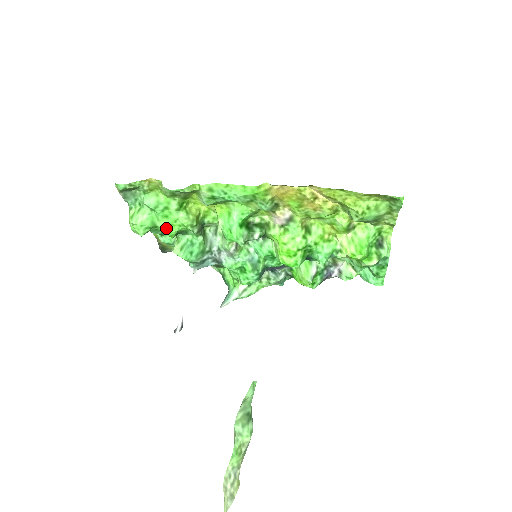
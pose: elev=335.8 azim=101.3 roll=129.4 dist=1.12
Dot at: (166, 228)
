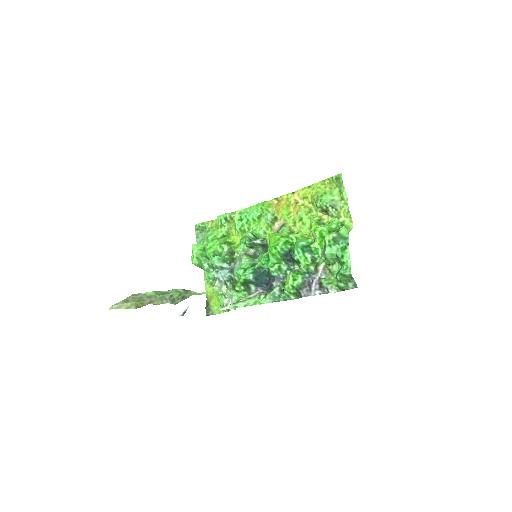
Dot at: (210, 248)
